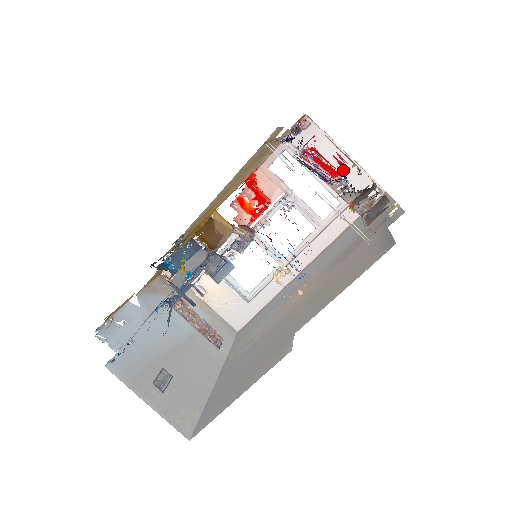
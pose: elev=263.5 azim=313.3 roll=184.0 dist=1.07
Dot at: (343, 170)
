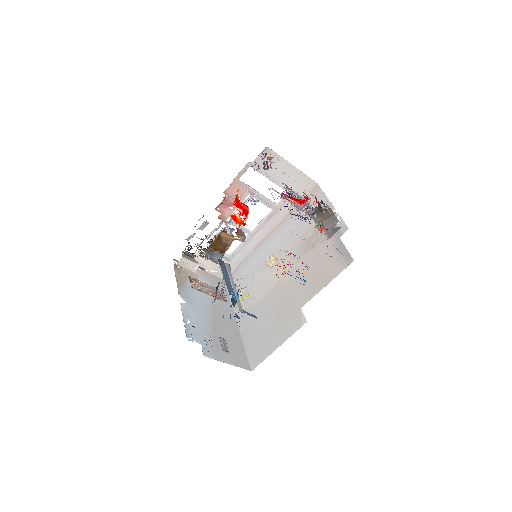
Dot at: (306, 199)
